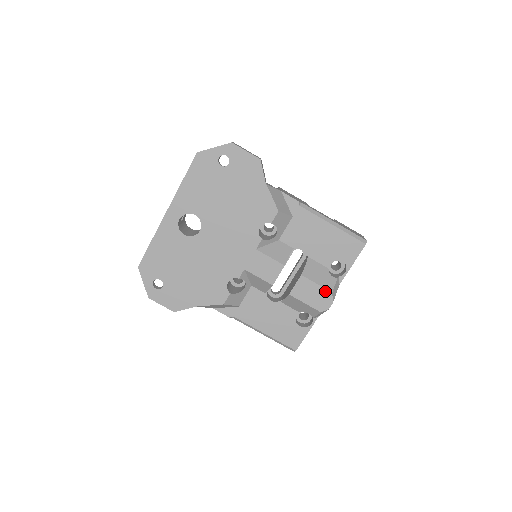
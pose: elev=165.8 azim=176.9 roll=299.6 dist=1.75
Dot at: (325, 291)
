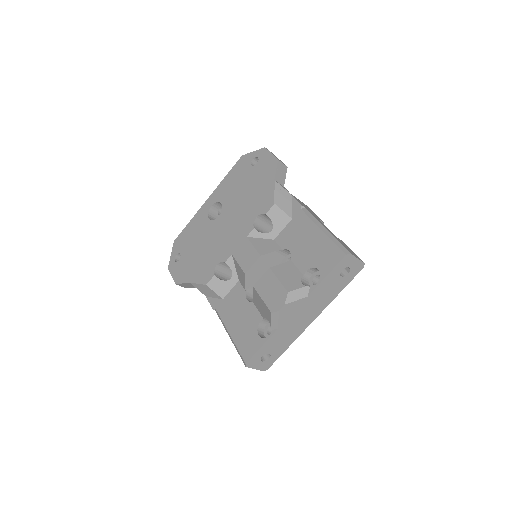
Dot at: (282, 289)
